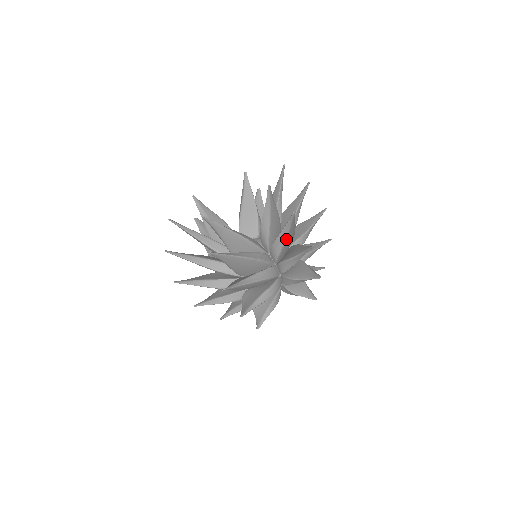
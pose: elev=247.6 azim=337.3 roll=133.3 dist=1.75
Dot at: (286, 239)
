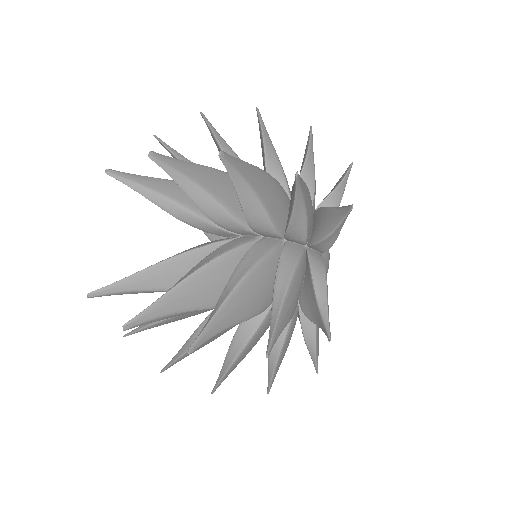
Dot at: (211, 195)
